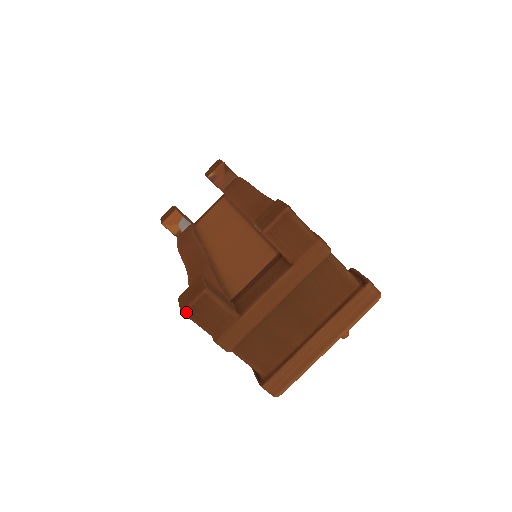
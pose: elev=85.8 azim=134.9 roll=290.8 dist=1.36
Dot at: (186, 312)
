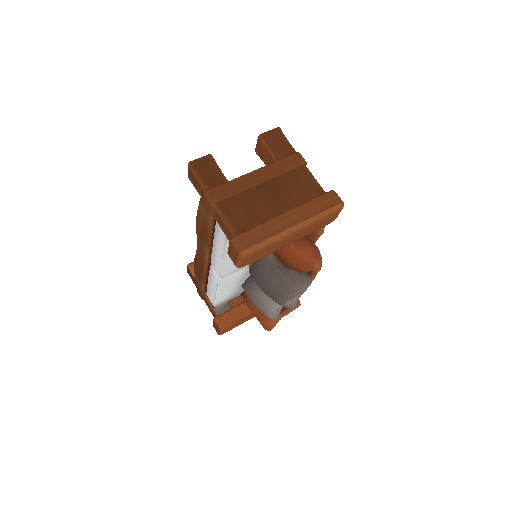
Dot at: (192, 162)
